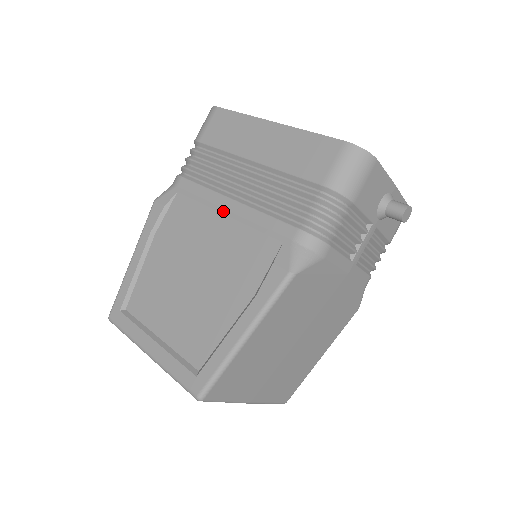
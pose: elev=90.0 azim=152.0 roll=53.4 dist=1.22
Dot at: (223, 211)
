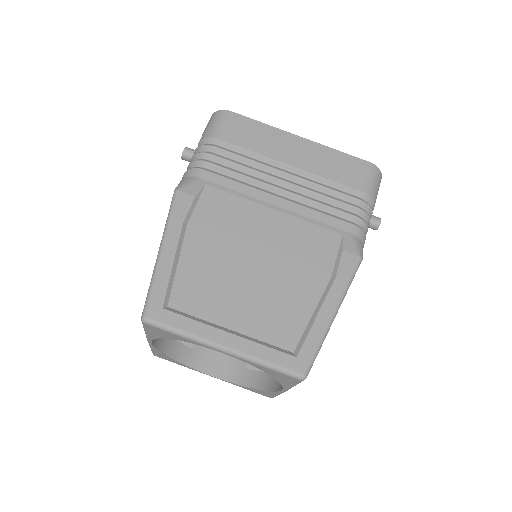
Dot at: (271, 206)
